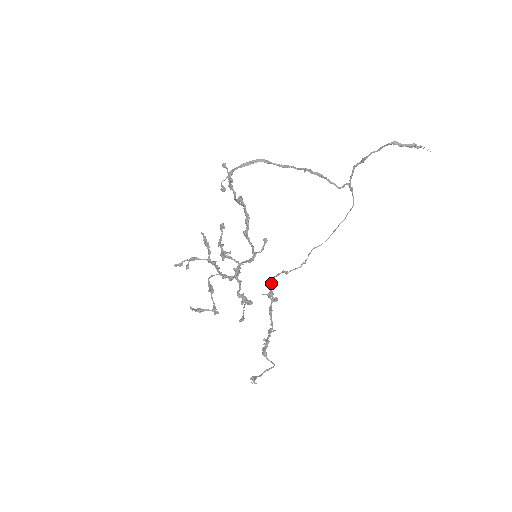
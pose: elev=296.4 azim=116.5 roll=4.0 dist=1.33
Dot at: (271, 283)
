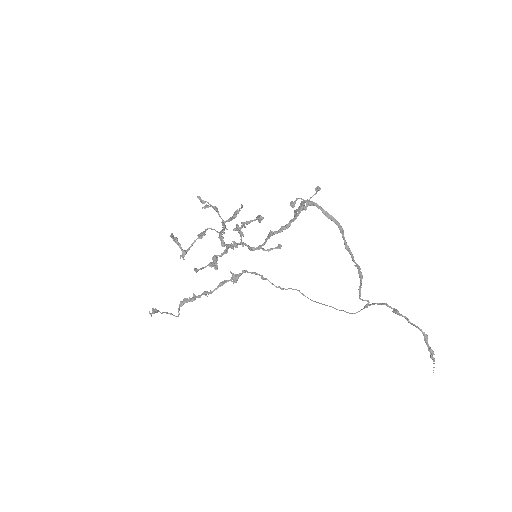
Dot at: occluded
